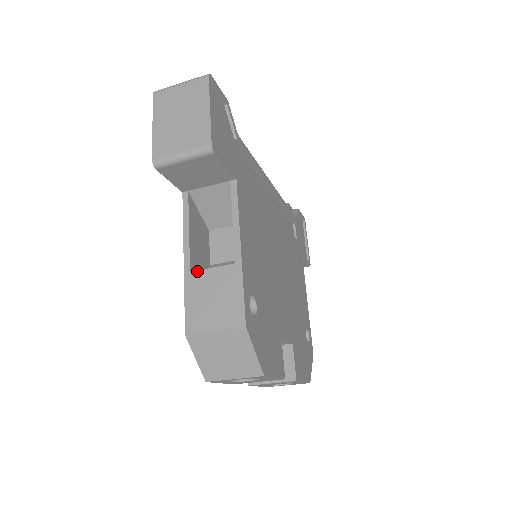
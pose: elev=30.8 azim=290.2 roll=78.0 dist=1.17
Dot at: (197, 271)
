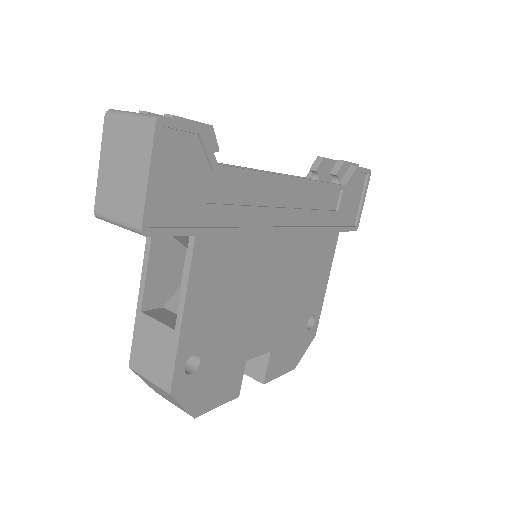
Dot at: (146, 315)
